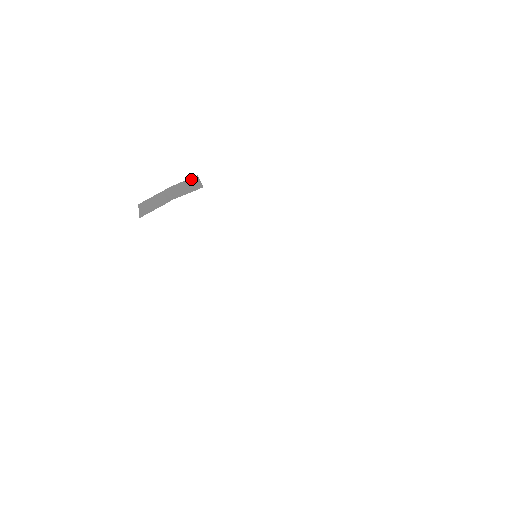
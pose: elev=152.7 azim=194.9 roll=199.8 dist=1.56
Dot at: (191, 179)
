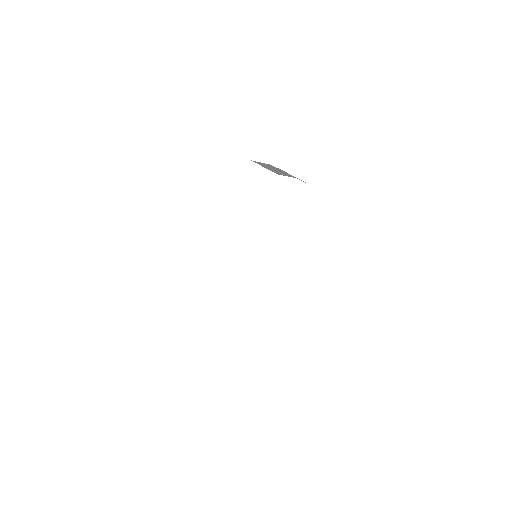
Dot at: occluded
